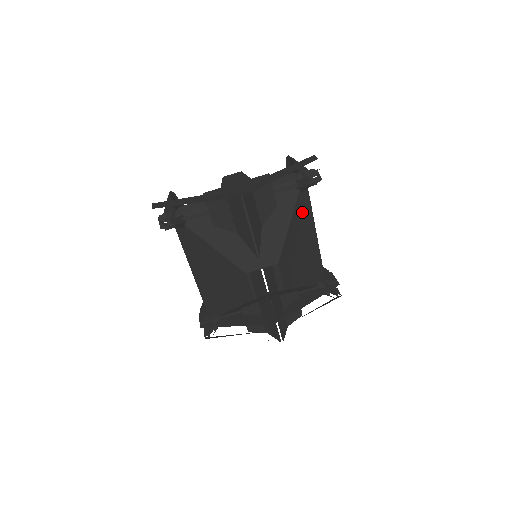
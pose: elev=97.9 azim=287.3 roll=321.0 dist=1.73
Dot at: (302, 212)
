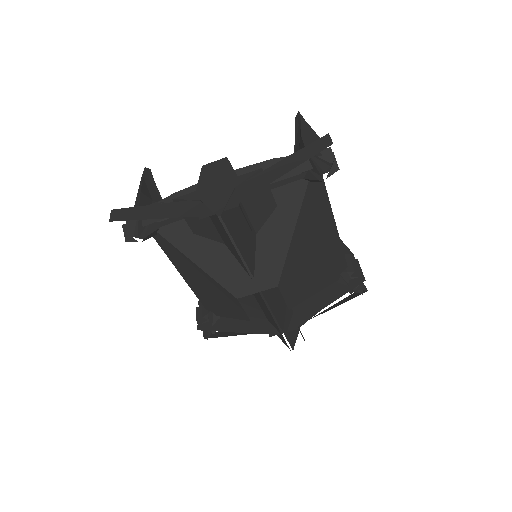
Dot at: (313, 207)
